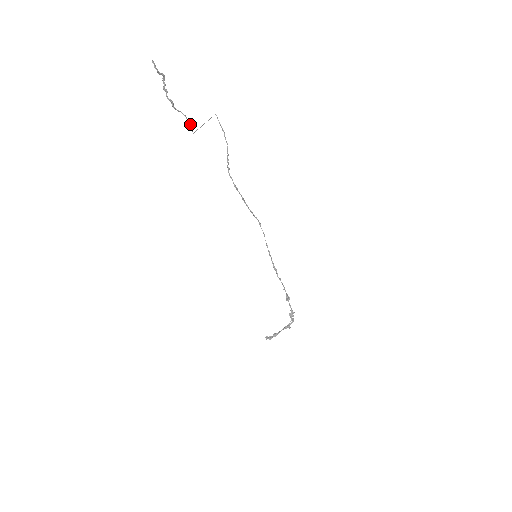
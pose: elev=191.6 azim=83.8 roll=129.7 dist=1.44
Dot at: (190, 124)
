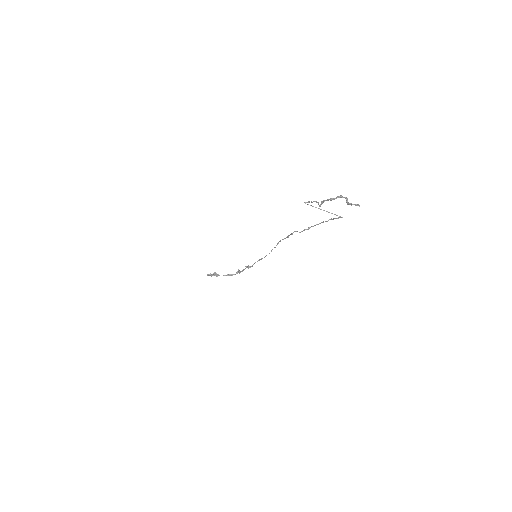
Dot at: (311, 202)
